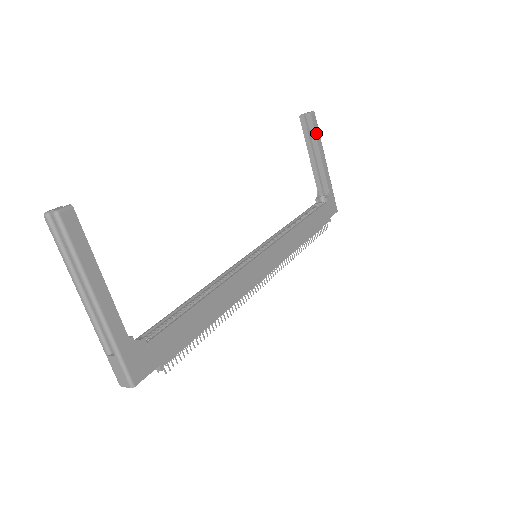
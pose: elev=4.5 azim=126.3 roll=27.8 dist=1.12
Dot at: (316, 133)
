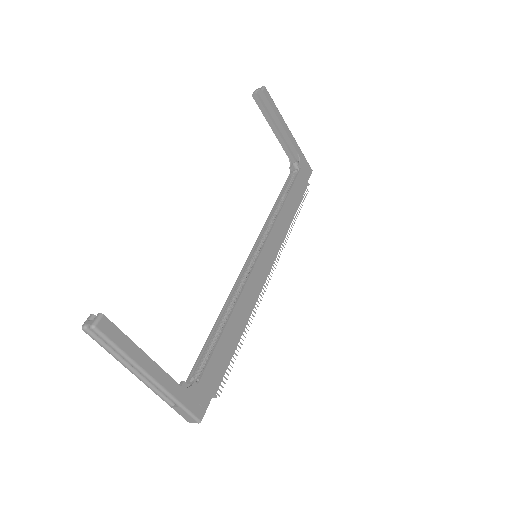
Dot at: (272, 107)
